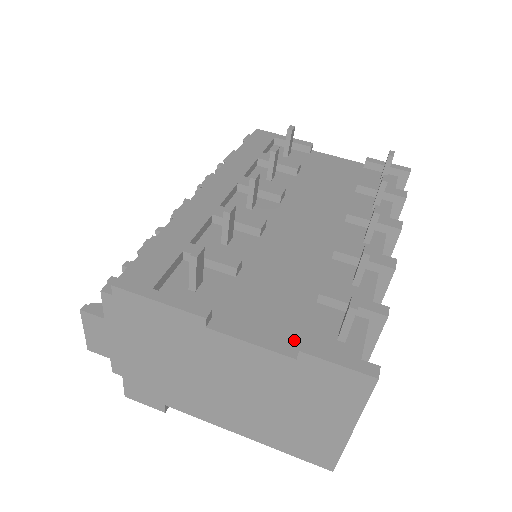
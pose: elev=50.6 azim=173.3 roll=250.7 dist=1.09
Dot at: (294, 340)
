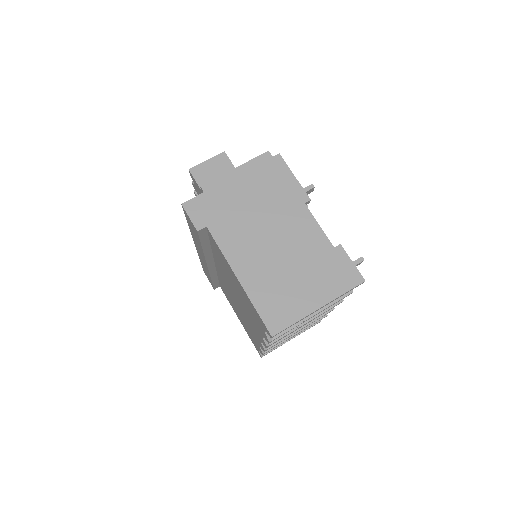
Dot at: occluded
